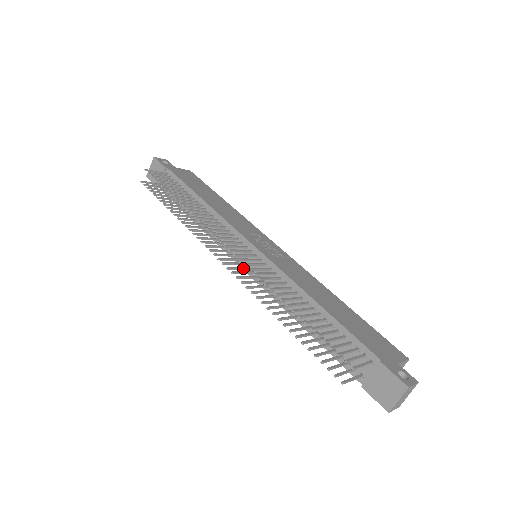
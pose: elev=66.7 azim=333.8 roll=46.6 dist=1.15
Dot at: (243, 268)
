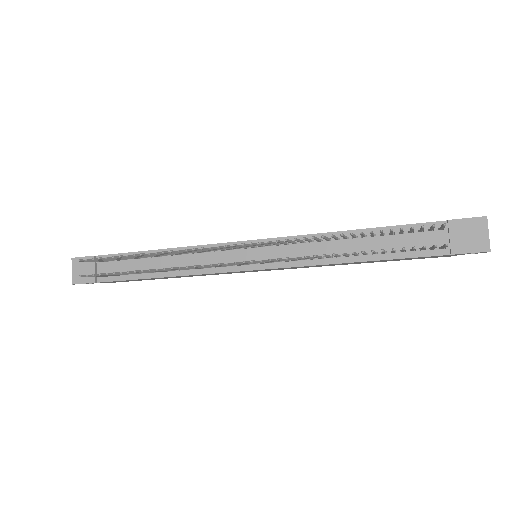
Dot at: (260, 262)
